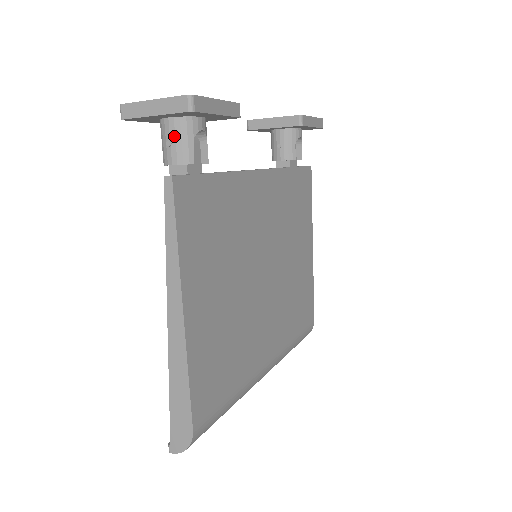
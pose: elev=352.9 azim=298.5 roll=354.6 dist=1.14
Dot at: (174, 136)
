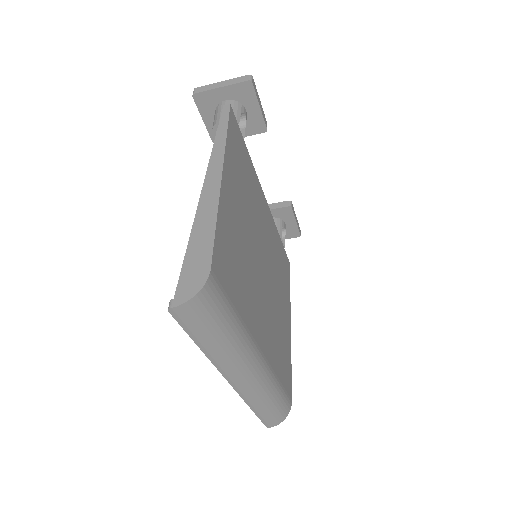
Dot at: occluded
